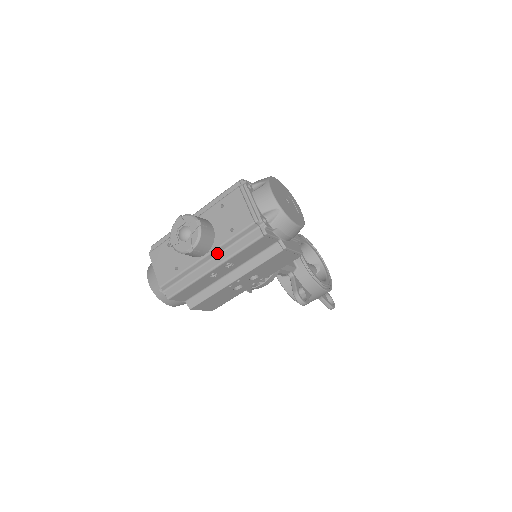
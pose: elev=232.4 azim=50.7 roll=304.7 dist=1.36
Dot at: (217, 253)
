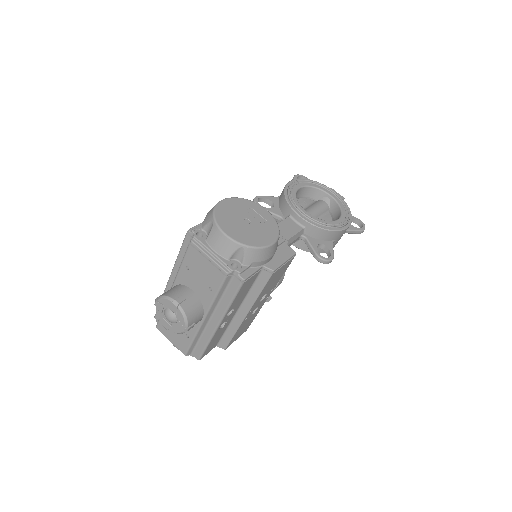
Dot at: (212, 311)
